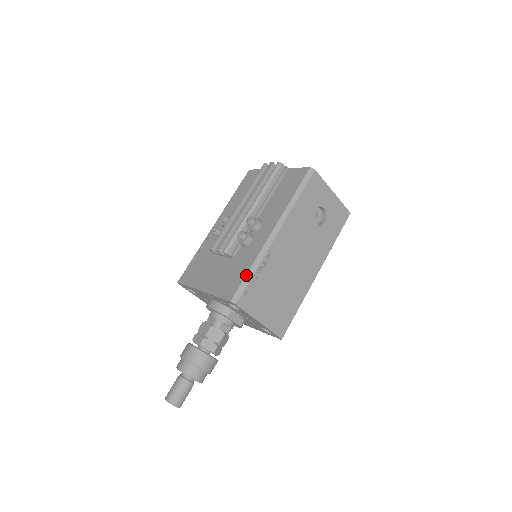
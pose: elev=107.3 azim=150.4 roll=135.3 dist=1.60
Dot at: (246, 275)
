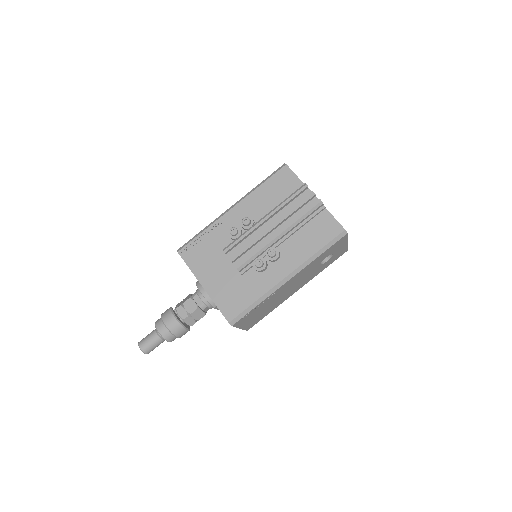
Dot at: (250, 306)
